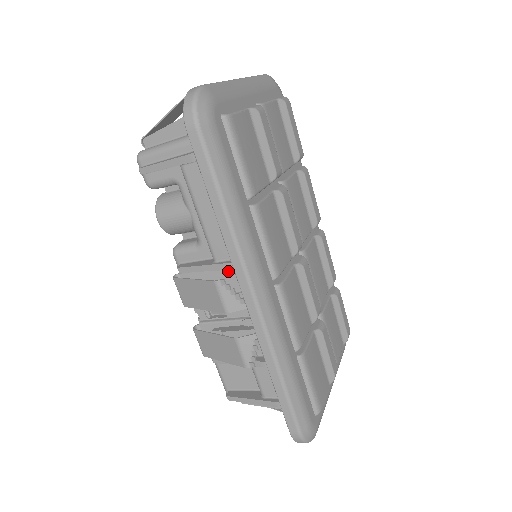
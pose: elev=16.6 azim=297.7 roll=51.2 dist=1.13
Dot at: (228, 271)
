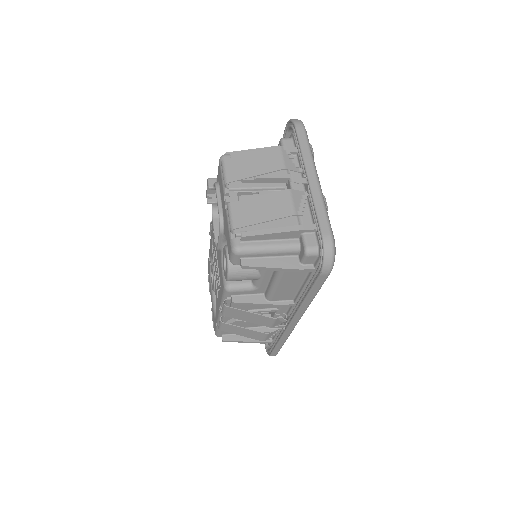
Dot at: occluded
